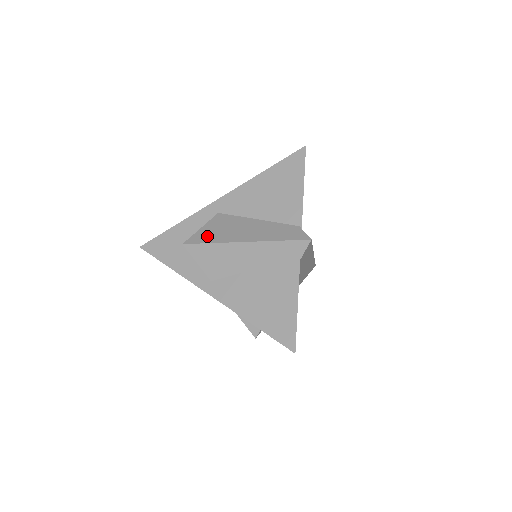
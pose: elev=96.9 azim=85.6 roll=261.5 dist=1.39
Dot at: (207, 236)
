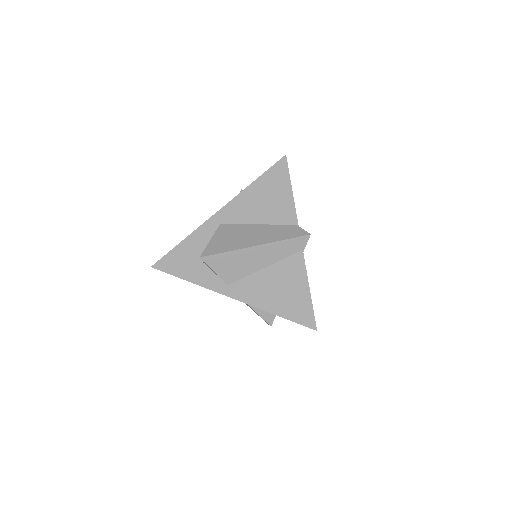
Dot at: (219, 247)
